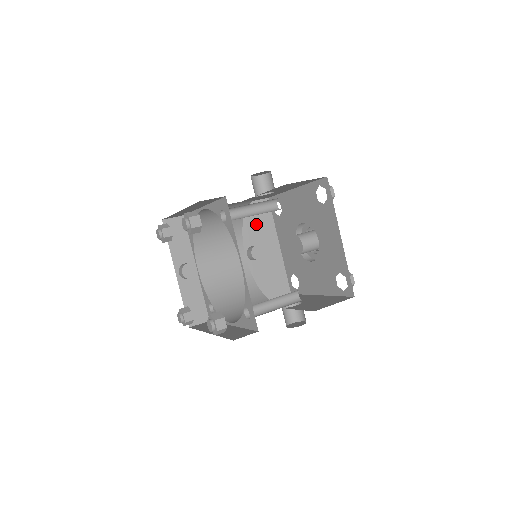
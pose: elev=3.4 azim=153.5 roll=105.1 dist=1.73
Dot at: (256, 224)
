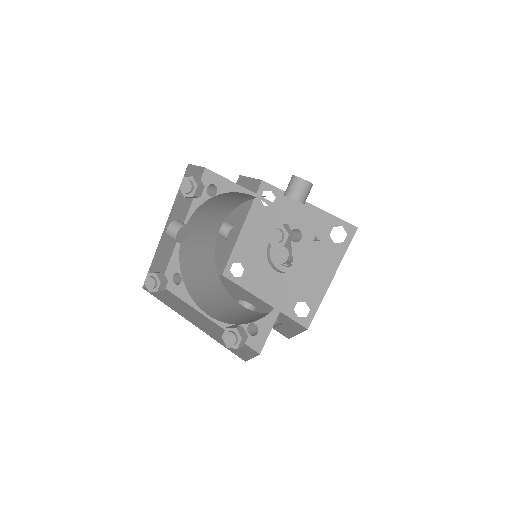
Dot at: occluded
